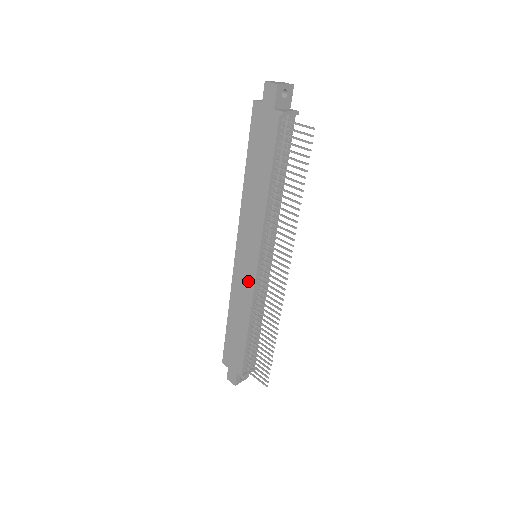
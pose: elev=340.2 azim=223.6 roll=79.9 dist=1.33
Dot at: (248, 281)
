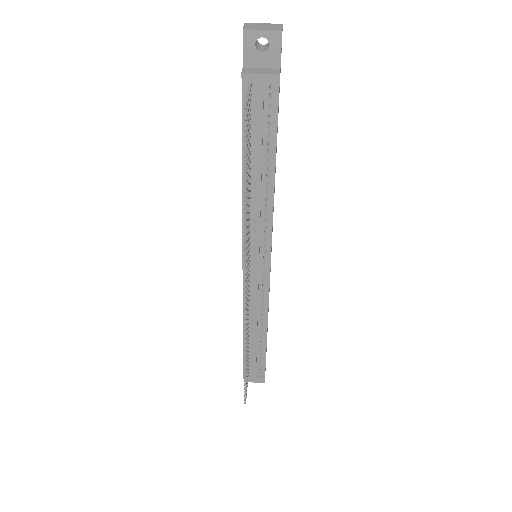
Dot at: occluded
